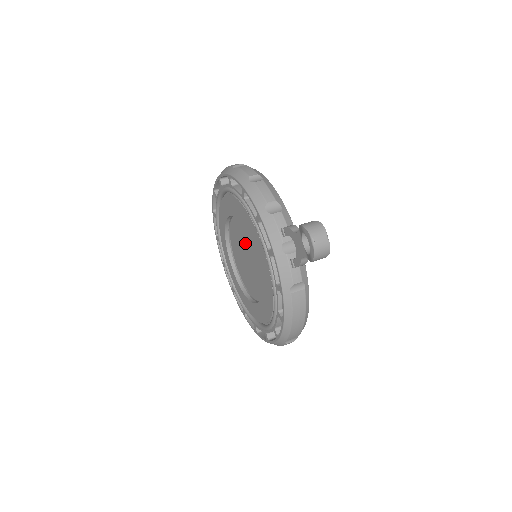
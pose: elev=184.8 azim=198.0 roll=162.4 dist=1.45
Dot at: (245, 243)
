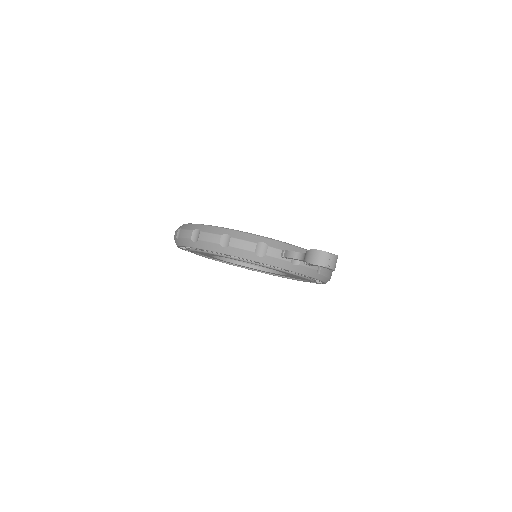
Dot at: occluded
